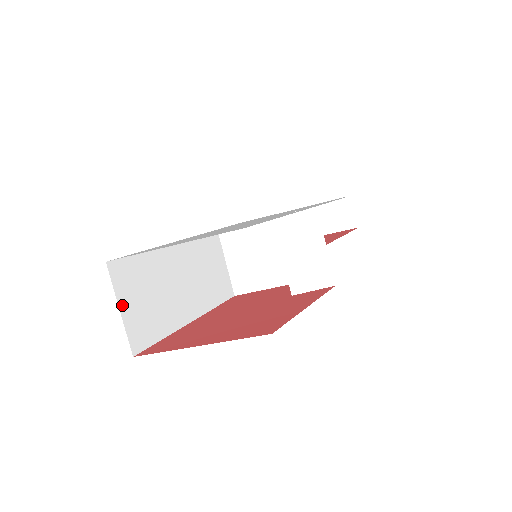
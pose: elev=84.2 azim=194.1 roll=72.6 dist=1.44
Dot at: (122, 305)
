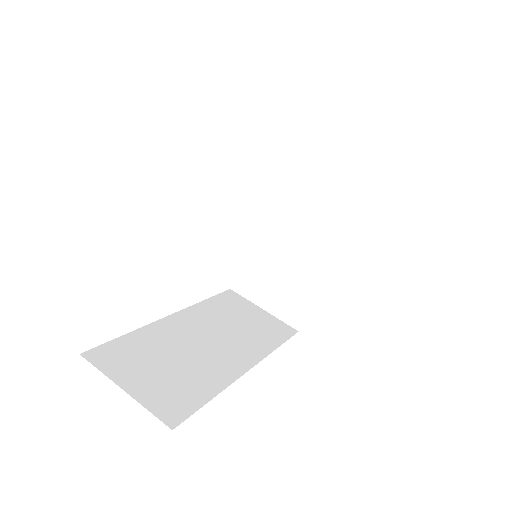
Dot at: (125, 385)
